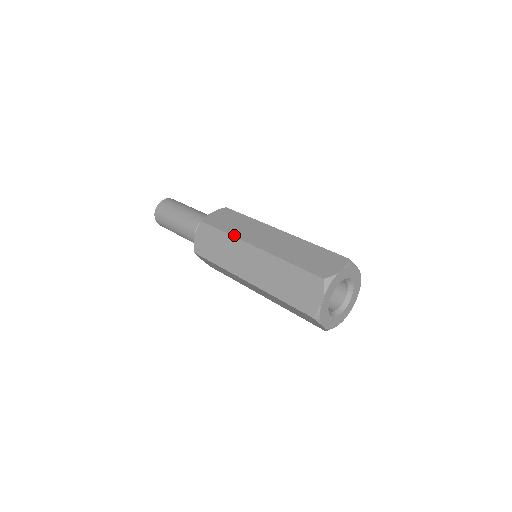
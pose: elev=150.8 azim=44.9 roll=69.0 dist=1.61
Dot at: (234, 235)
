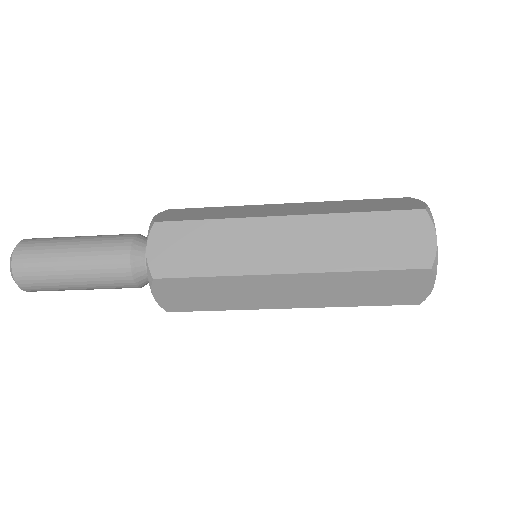
Dot at: (235, 217)
